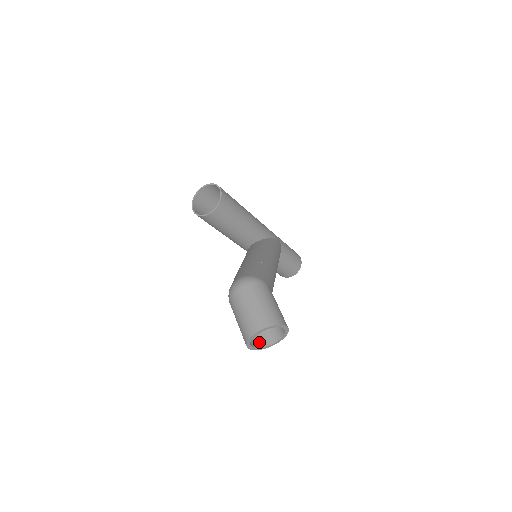
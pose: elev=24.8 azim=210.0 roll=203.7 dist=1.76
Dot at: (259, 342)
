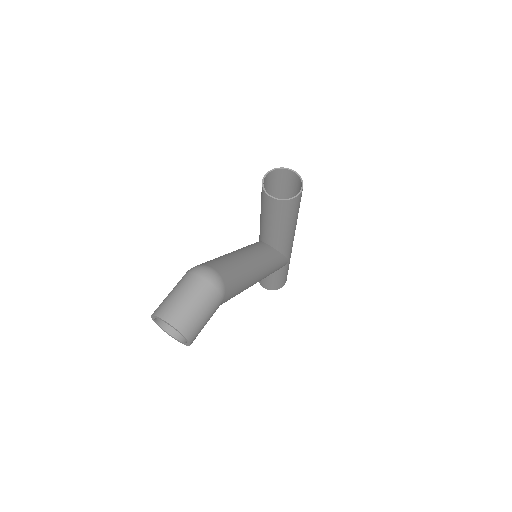
Dot at: occluded
